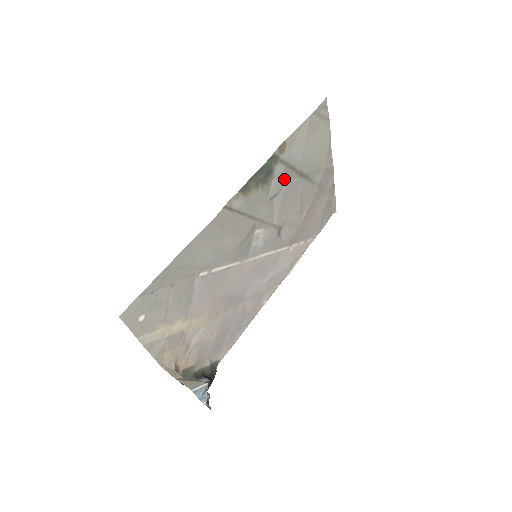
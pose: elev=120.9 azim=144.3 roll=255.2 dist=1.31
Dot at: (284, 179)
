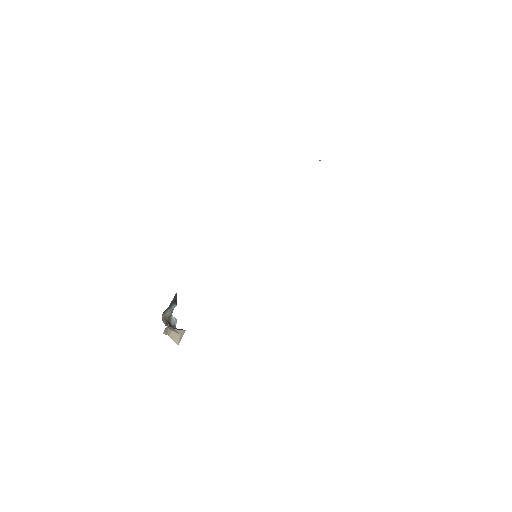
Dot at: occluded
